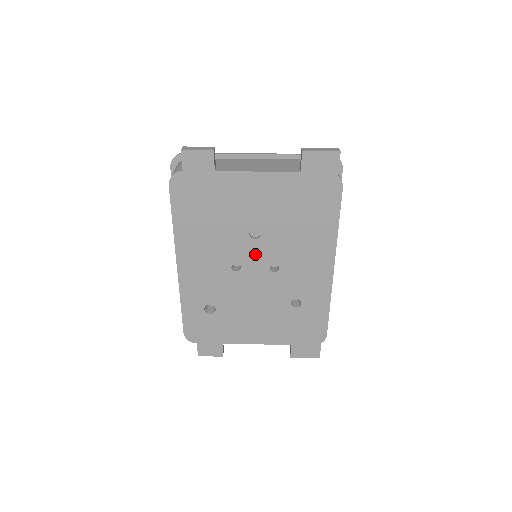
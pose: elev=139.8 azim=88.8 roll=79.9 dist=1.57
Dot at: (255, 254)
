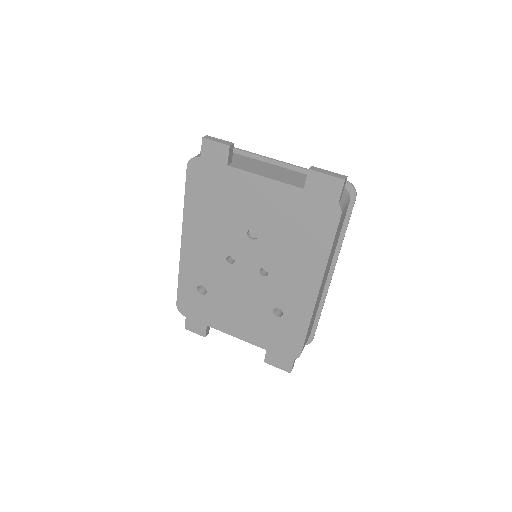
Dot at: (249, 253)
